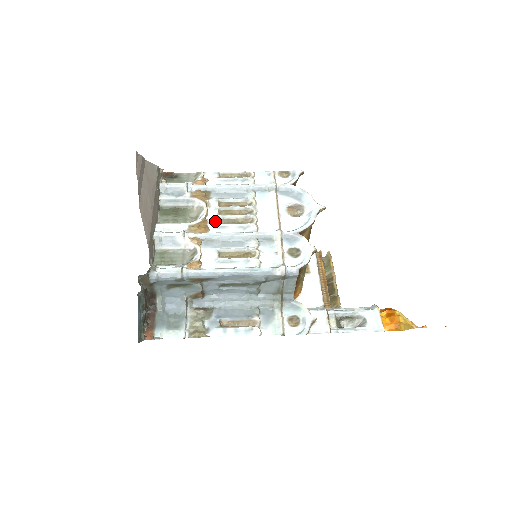
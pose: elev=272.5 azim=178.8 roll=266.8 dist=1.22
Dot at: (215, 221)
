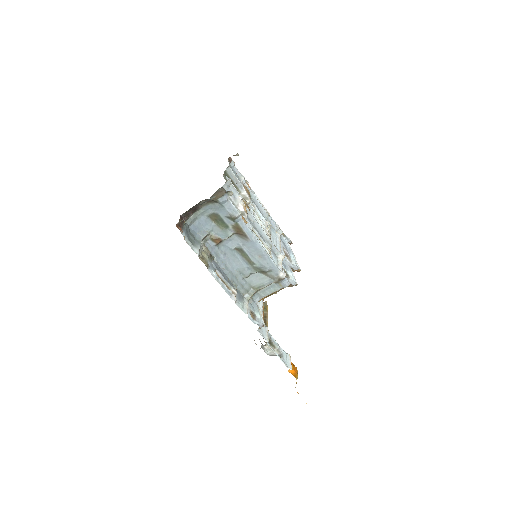
Dot at: (252, 212)
